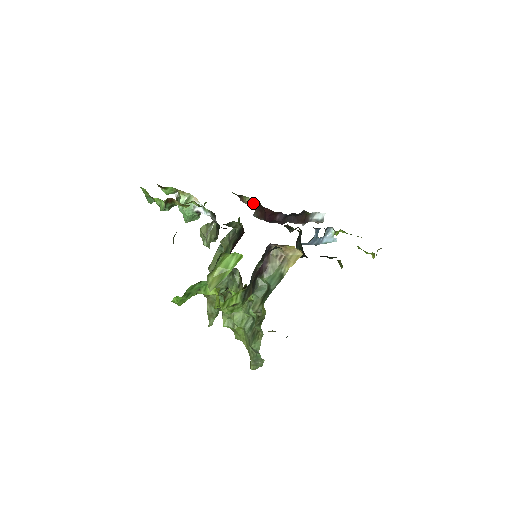
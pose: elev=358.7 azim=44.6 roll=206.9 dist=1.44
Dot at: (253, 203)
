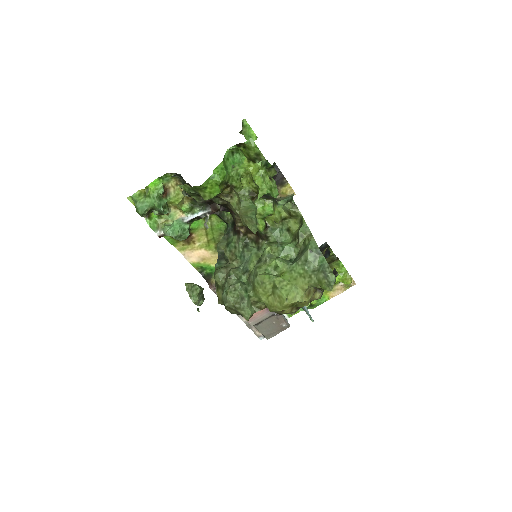
Dot at: occluded
